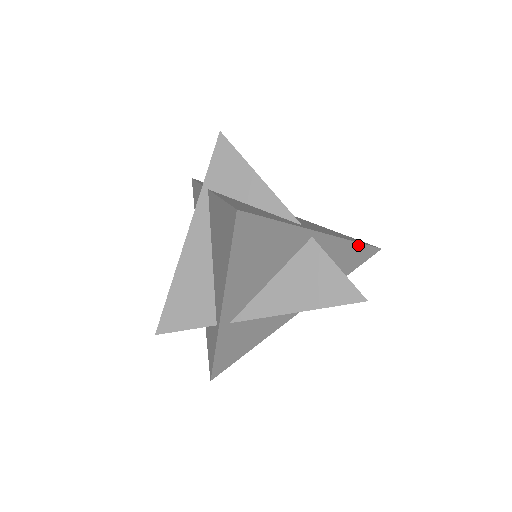
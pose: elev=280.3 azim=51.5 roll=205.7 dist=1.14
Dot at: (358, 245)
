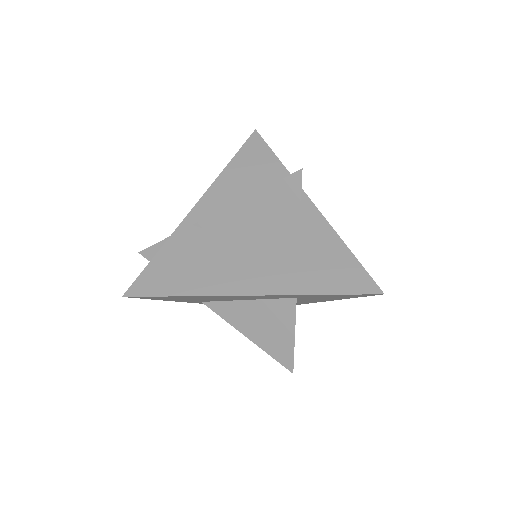
Dot at: (348, 253)
